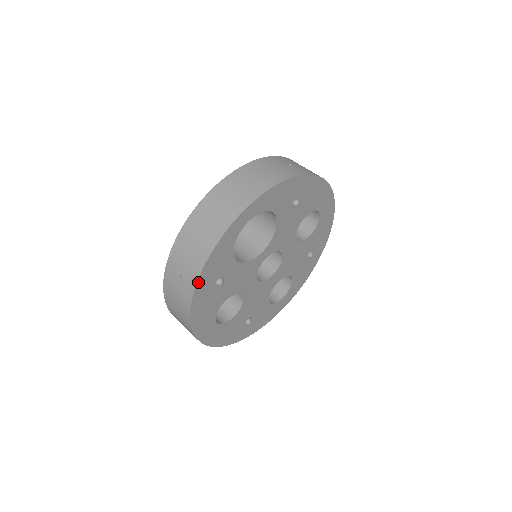
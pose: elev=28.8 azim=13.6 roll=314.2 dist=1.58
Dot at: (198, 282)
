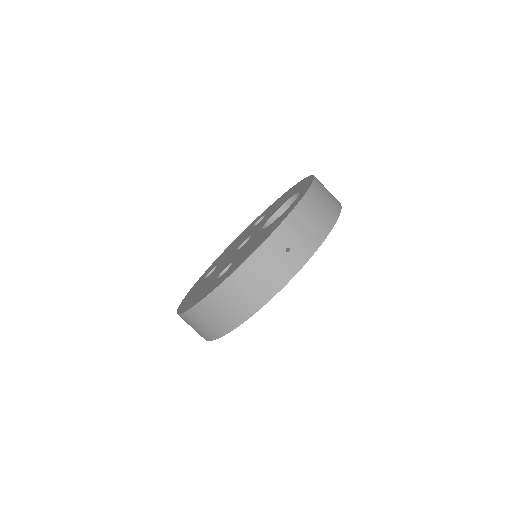
Dot at: (307, 260)
